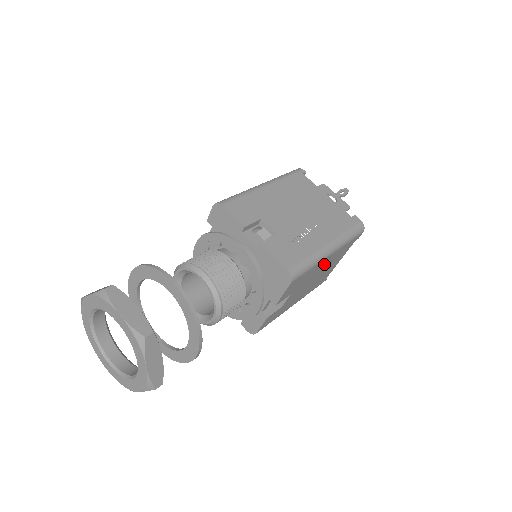
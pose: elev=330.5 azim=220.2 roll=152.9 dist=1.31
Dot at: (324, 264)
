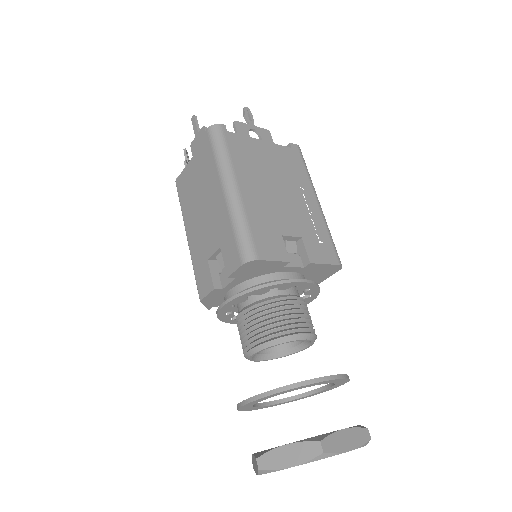
Dot at: occluded
